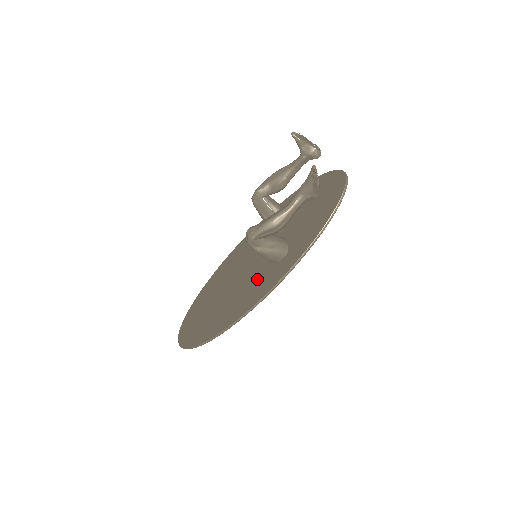
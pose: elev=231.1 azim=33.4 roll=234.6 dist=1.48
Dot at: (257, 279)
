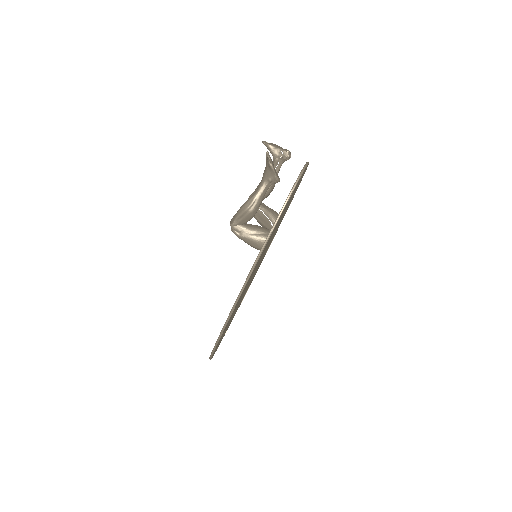
Dot at: occluded
